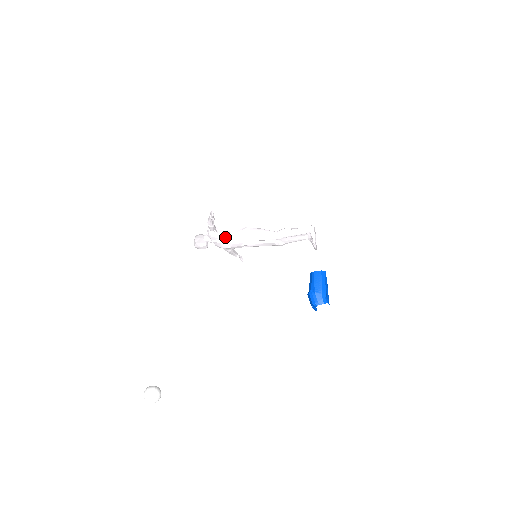
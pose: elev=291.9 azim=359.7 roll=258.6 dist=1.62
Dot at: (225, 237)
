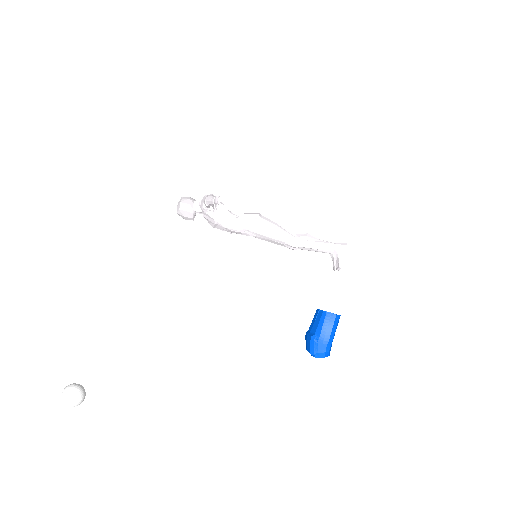
Dot at: (223, 219)
